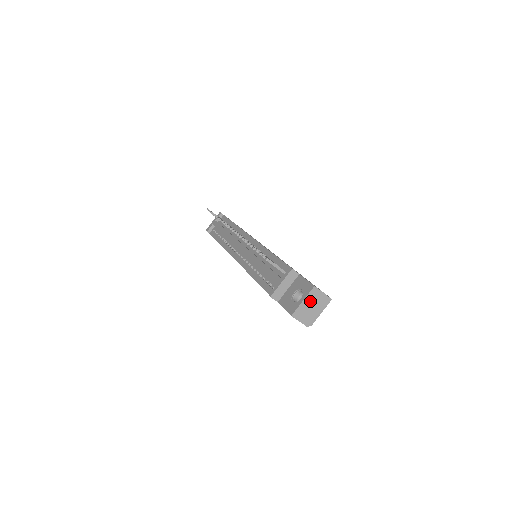
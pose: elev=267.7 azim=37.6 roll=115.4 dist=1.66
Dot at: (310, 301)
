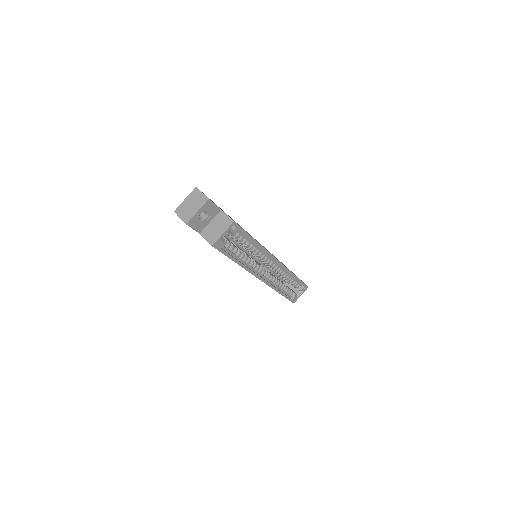
Dot at: (191, 200)
